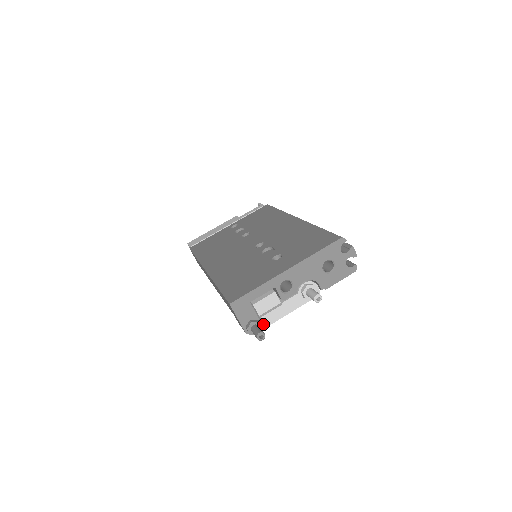
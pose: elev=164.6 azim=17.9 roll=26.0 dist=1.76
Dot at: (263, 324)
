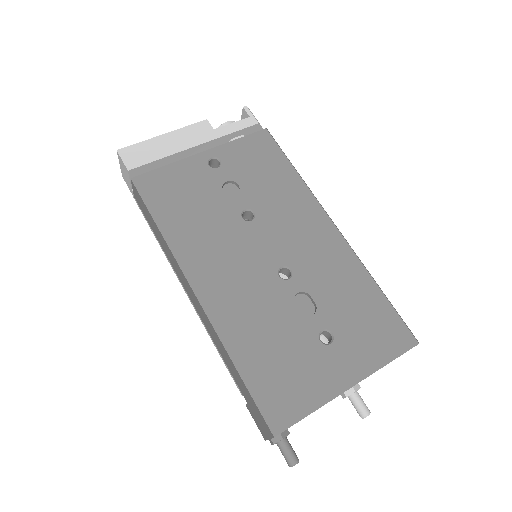
Dot at: occluded
